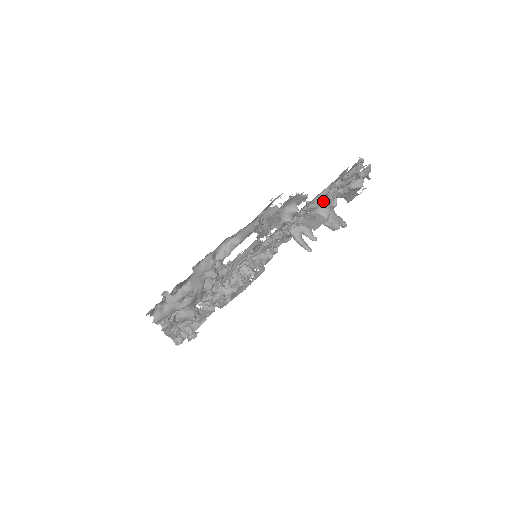
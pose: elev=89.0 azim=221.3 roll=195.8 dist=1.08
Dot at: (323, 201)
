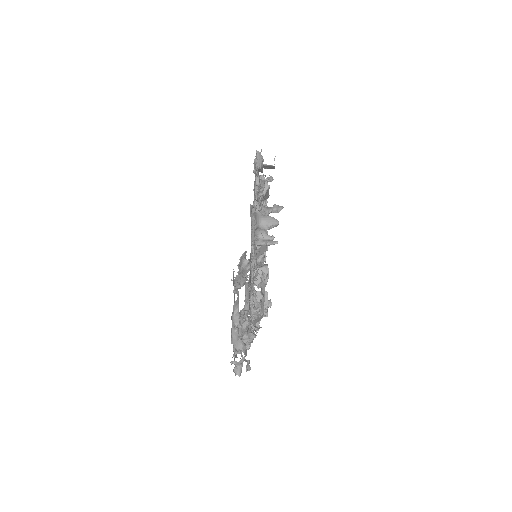
Dot at: (257, 221)
